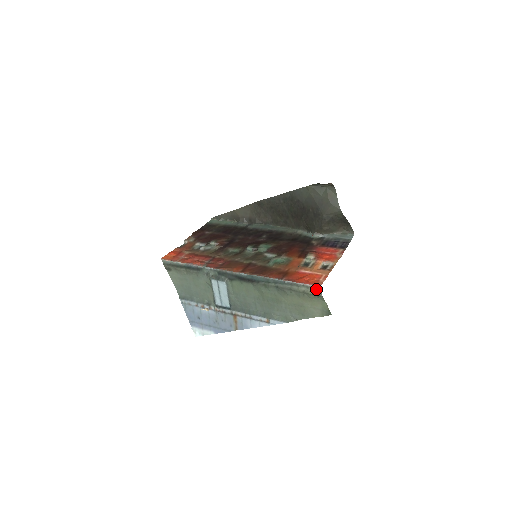
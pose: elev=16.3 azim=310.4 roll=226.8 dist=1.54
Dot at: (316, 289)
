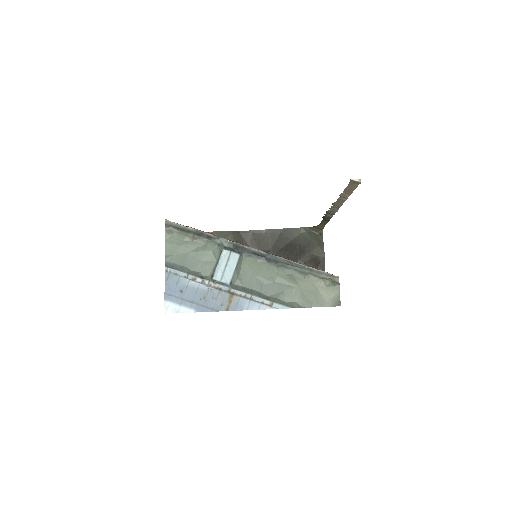
Dot at: (335, 278)
